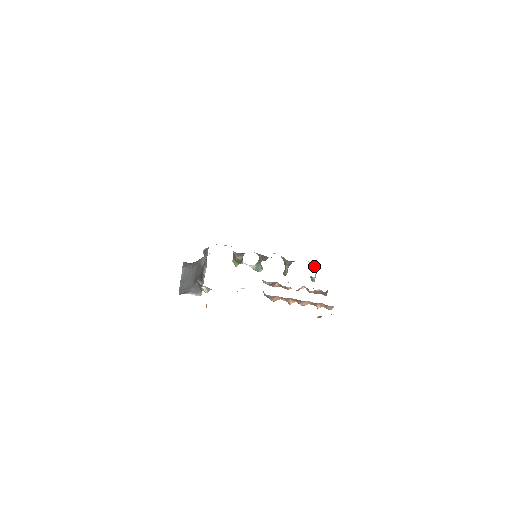
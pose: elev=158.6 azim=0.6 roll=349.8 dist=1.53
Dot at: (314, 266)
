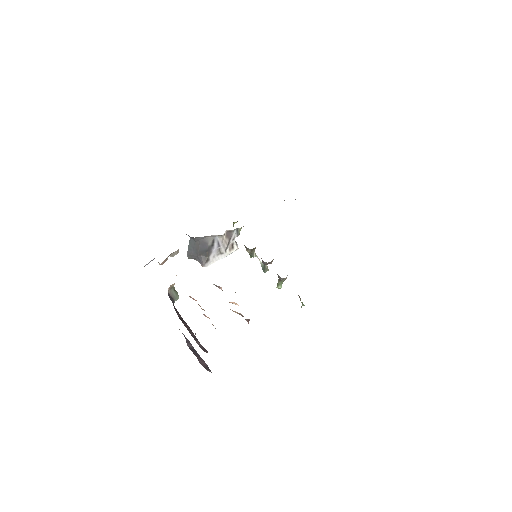
Dot at: occluded
